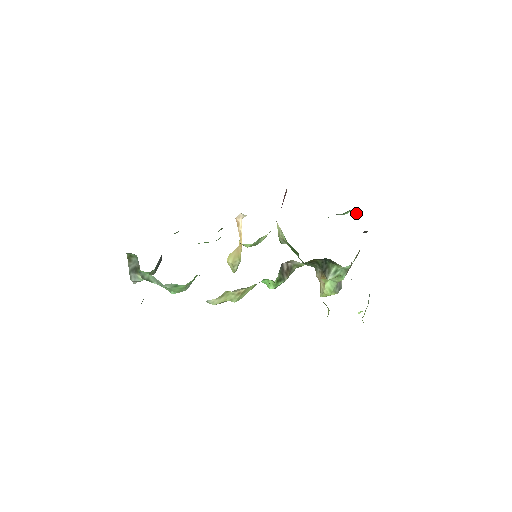
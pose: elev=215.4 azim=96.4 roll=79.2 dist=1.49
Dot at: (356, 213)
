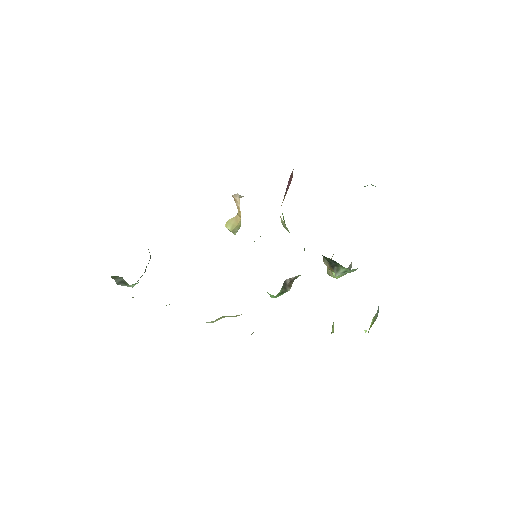
Dot at: occluded
